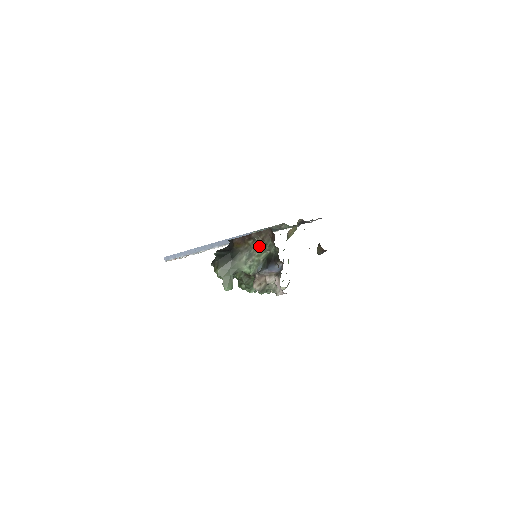
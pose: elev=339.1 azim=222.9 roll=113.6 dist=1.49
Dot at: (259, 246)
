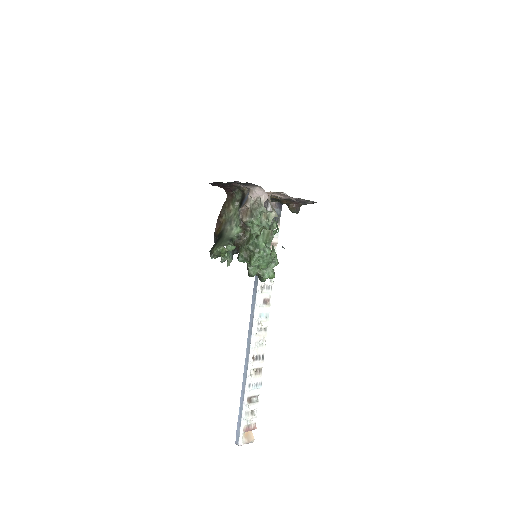
Dot at: (230, 211)
